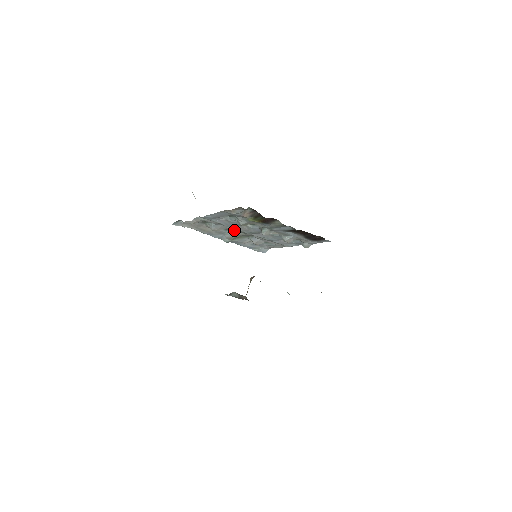
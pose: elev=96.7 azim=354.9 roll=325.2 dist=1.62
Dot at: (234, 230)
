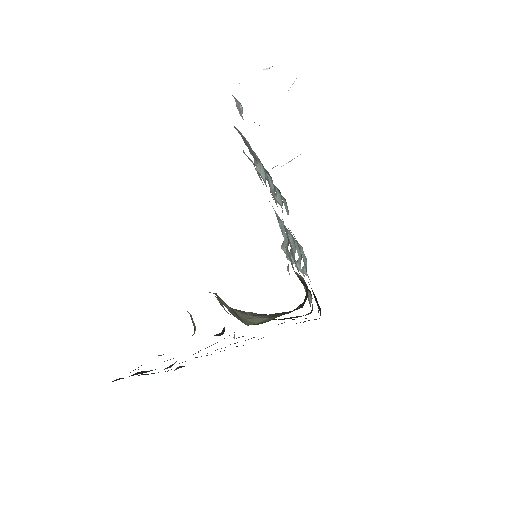
Dot at: (274, 191)
